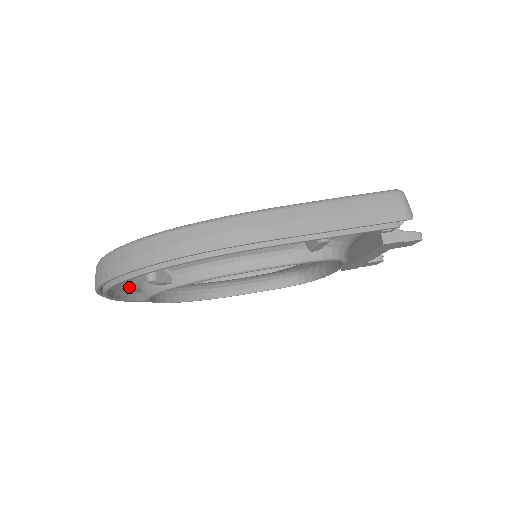
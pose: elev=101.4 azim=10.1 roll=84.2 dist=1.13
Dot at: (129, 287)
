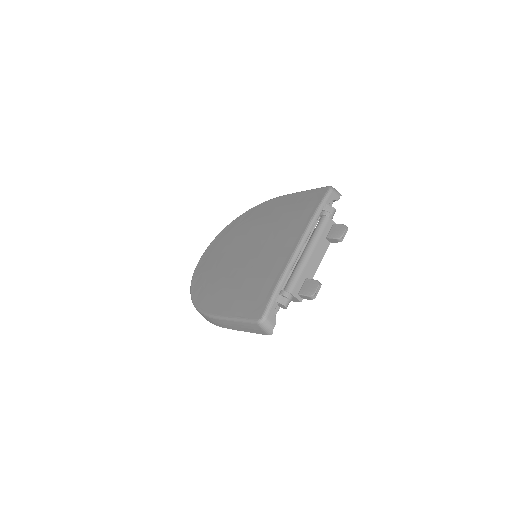
Dot at: occluded
